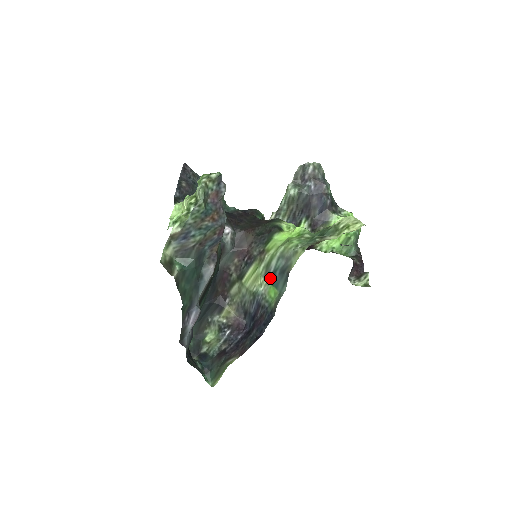
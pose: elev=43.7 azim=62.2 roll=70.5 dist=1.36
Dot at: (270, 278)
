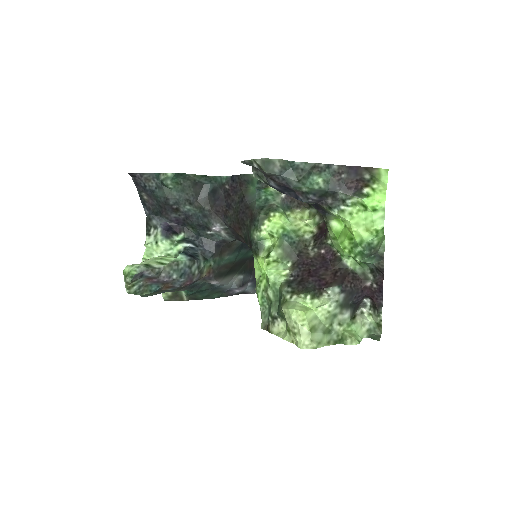
Dot at: occluded
